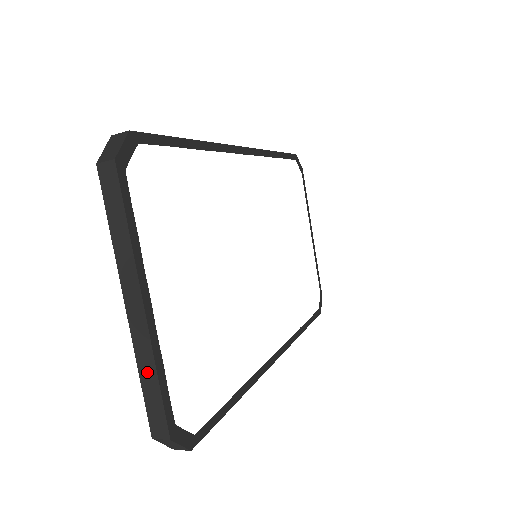
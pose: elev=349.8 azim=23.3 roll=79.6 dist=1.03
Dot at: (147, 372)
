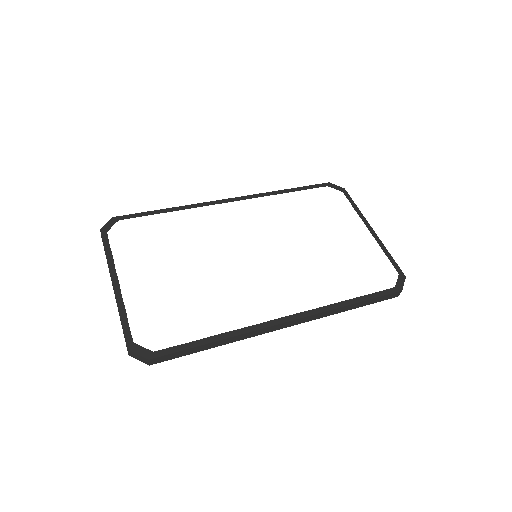
Dot at: occluded
